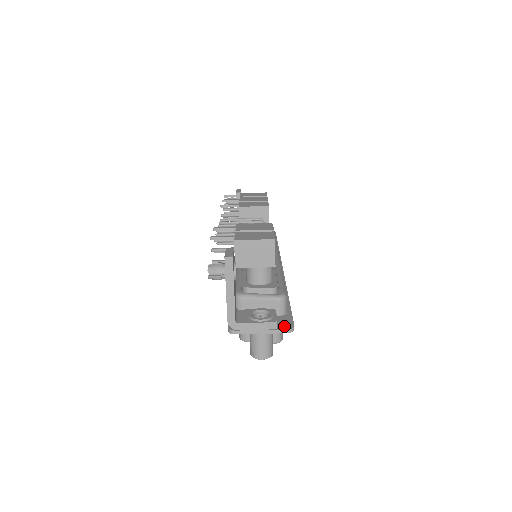
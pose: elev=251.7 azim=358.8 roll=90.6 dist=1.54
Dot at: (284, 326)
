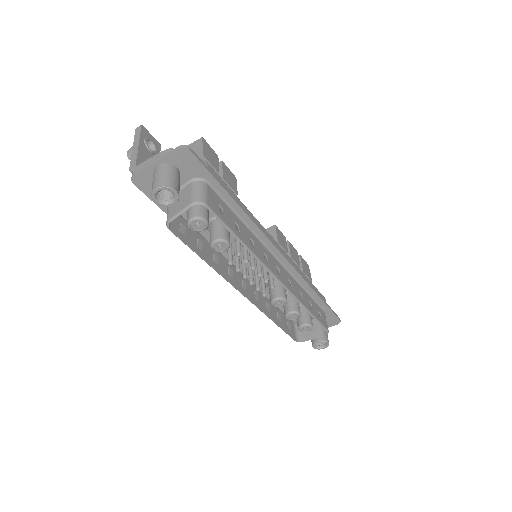
Dot at: (181, 152)
